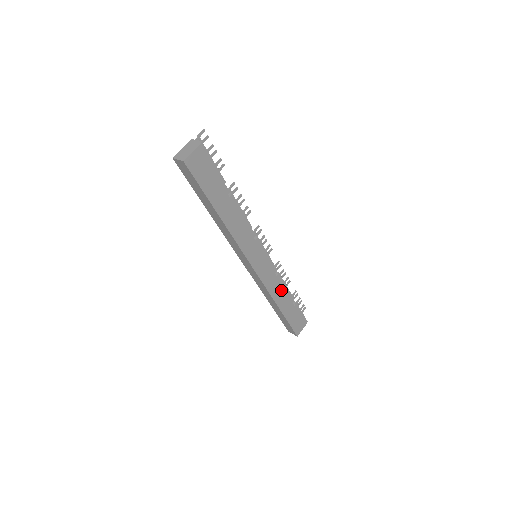
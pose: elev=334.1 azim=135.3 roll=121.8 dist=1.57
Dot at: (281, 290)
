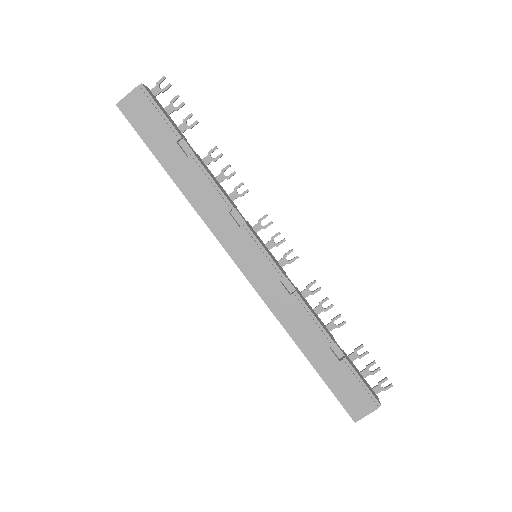
Dot at: (304, 322)
